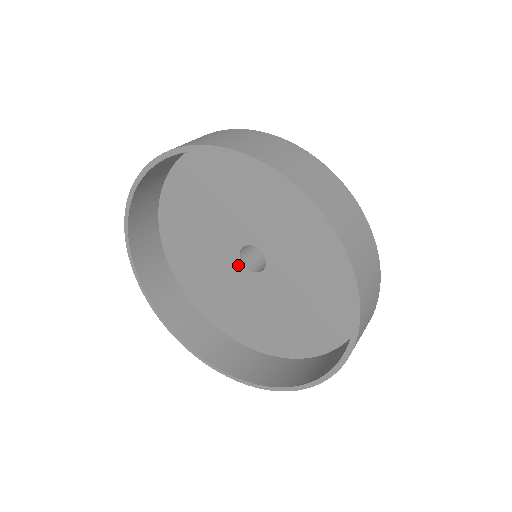
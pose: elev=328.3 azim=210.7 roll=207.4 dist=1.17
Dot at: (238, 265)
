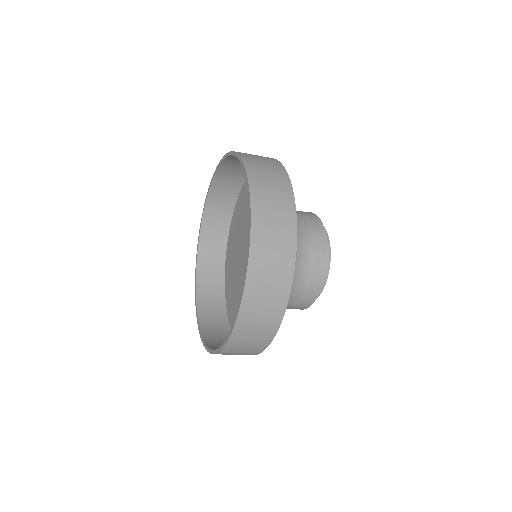
Dot at: (246, 260)
